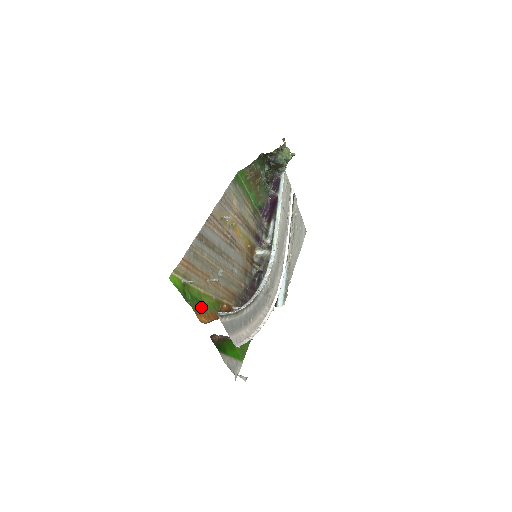
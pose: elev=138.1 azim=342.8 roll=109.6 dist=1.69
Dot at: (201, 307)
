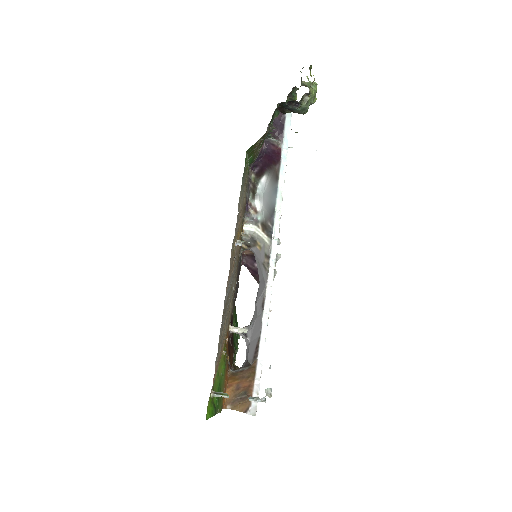
Dot at: (221, 389)
